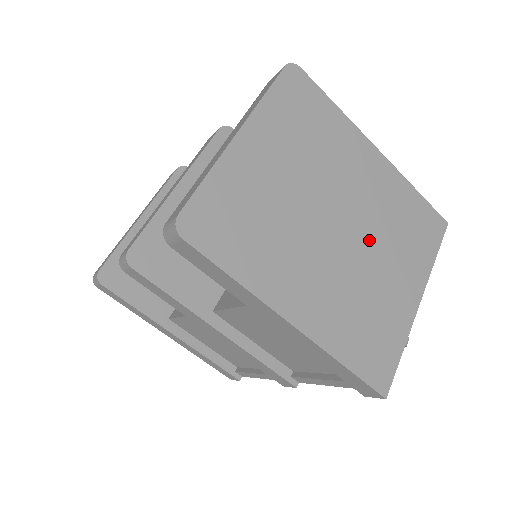
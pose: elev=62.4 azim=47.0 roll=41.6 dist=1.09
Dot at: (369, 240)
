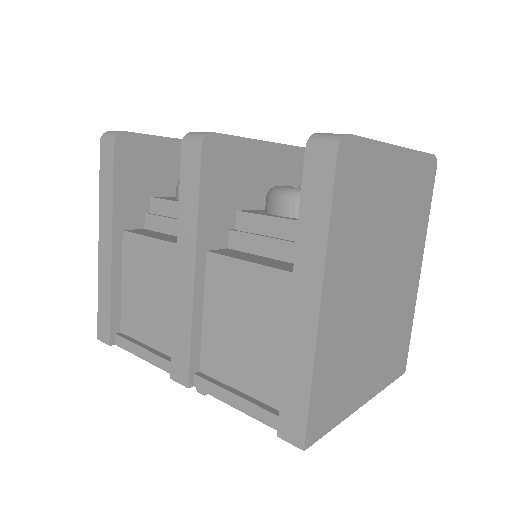
Dot at: (381, 318)
